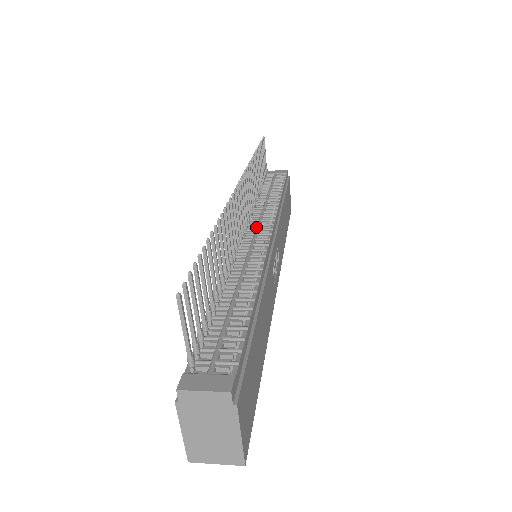
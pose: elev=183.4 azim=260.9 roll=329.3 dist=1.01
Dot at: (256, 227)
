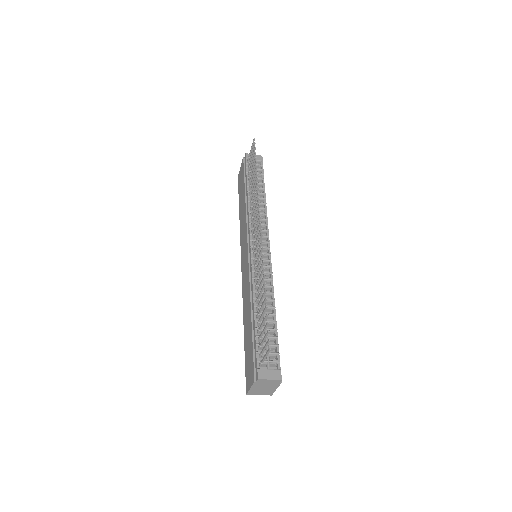
Dot at: occluded
